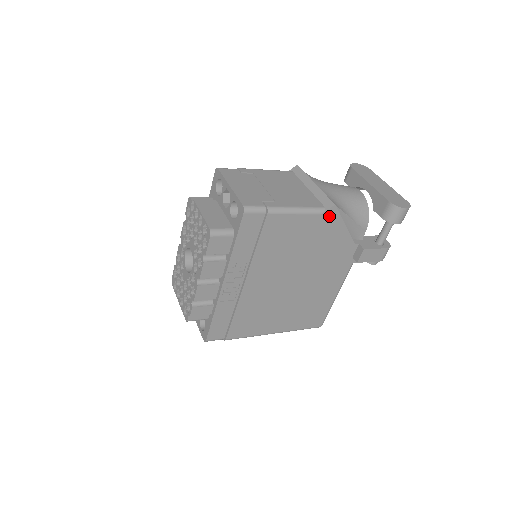
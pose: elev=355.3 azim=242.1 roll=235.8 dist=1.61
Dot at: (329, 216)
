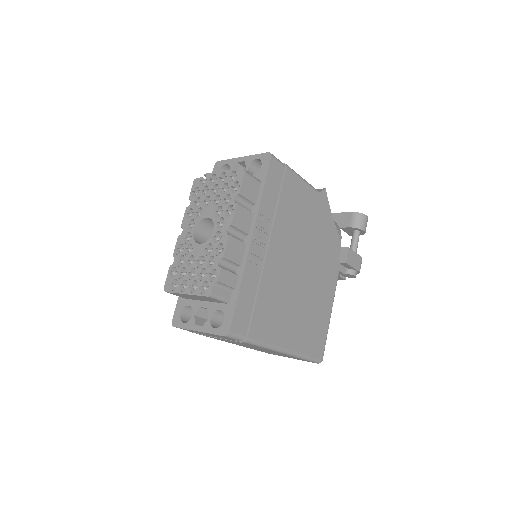
Dot at: (322, 199)
